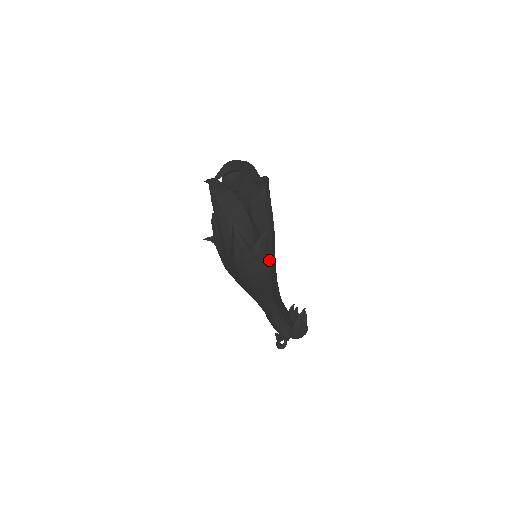
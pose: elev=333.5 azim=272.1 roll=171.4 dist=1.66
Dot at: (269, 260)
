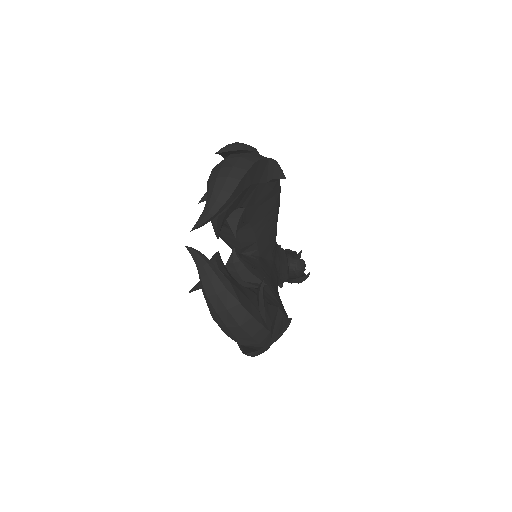
Dot at: occluded
